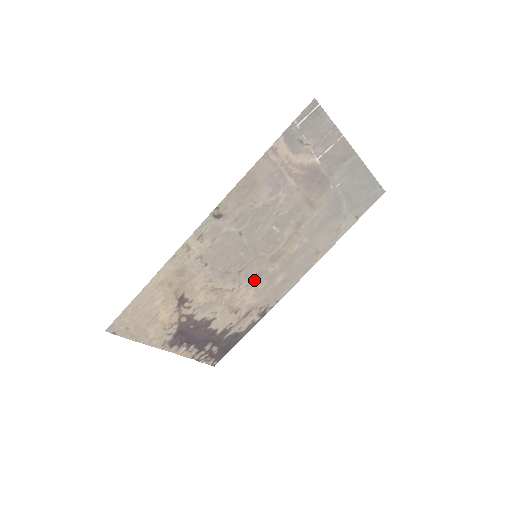
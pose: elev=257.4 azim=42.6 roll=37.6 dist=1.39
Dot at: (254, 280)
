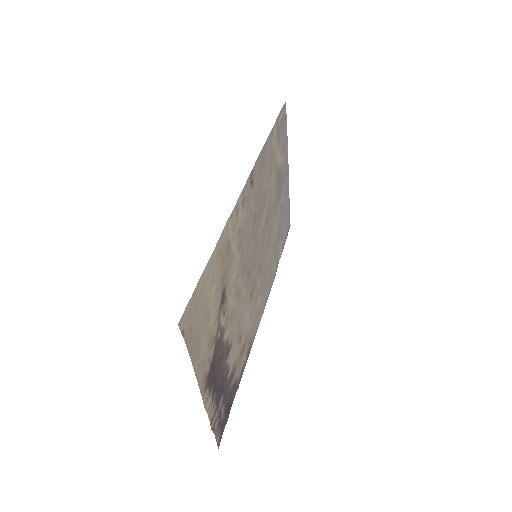
Dot at: (251, 293)
